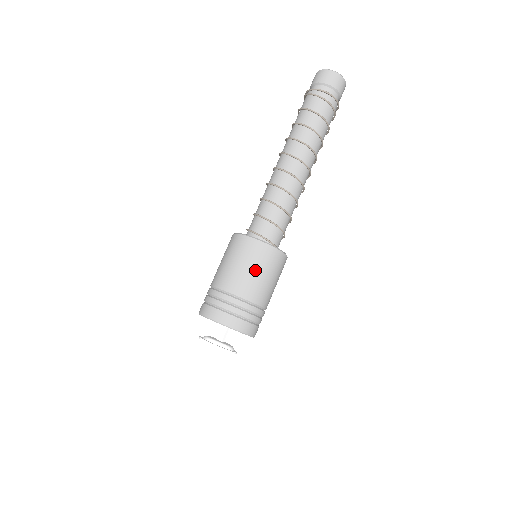
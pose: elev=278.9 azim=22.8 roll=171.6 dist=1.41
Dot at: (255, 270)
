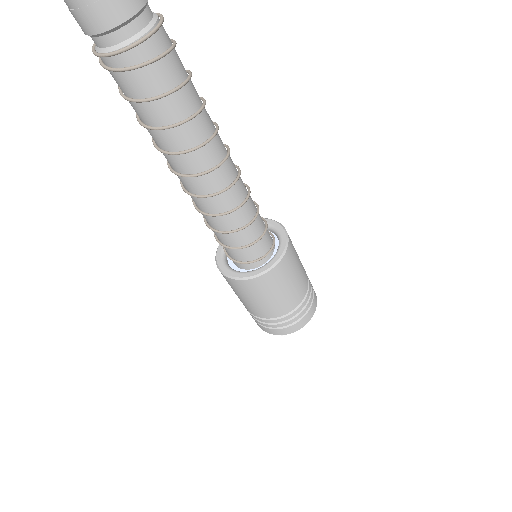
Dot at: (252, 300)
